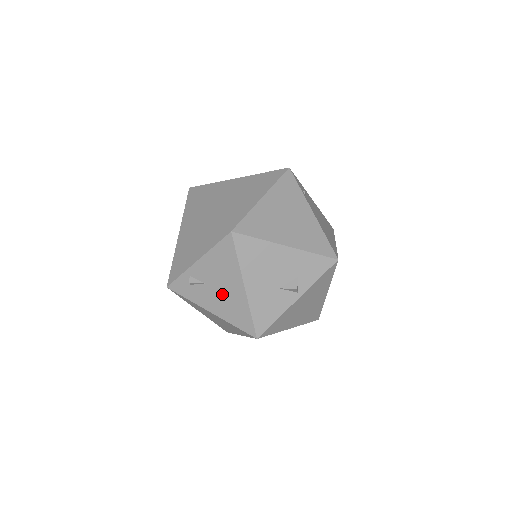
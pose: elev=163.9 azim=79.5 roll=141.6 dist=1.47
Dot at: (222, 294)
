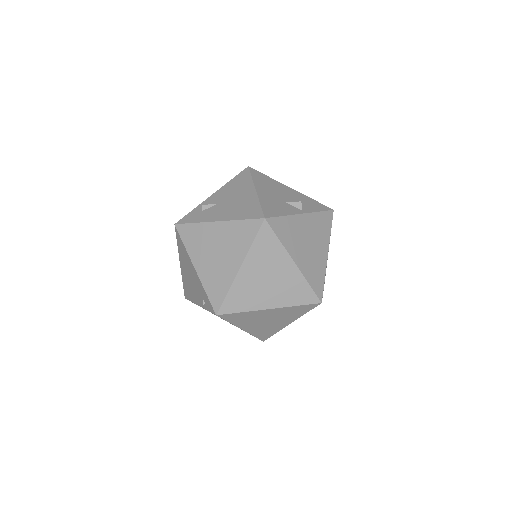
Dot at: (233, 203)
